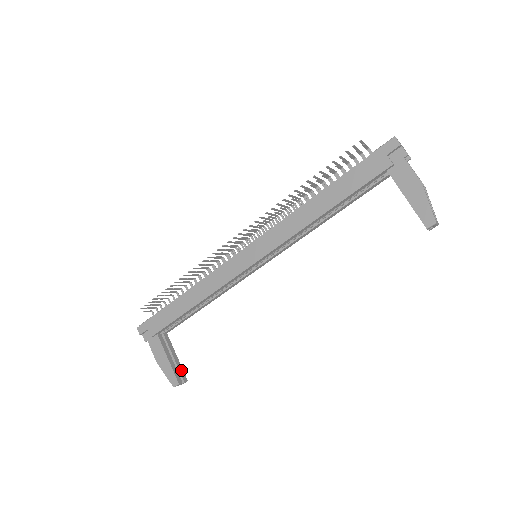
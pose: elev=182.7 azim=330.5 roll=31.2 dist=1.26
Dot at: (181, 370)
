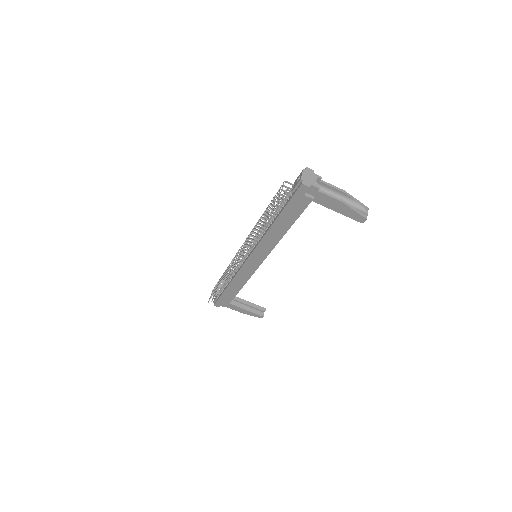
Dot at: (258, 307)
